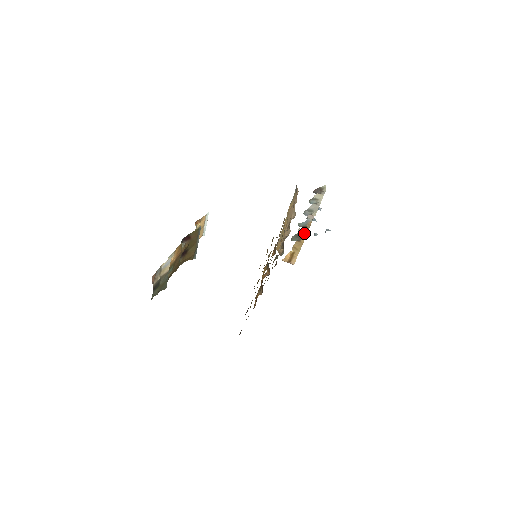
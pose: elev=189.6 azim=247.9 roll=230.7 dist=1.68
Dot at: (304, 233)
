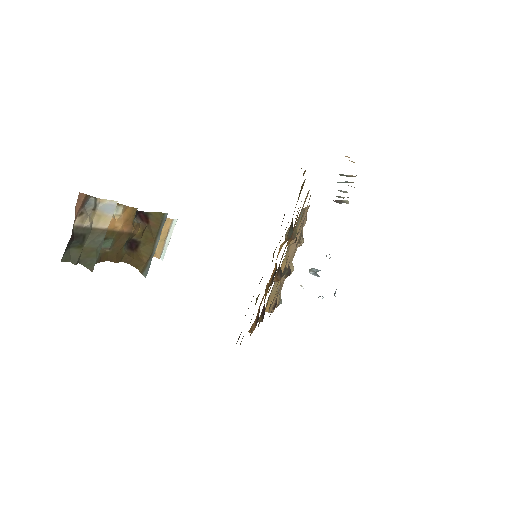
Dot at: (355, 176)
